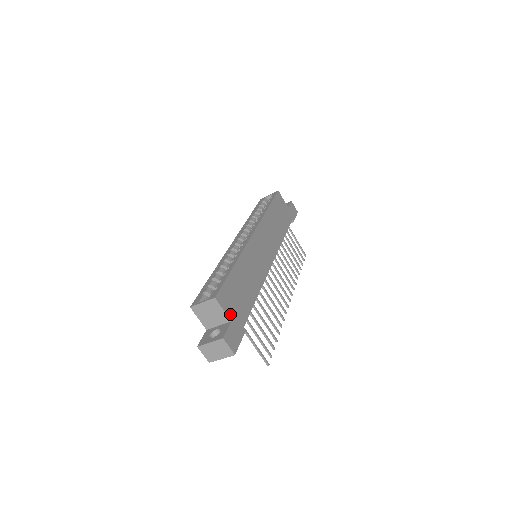
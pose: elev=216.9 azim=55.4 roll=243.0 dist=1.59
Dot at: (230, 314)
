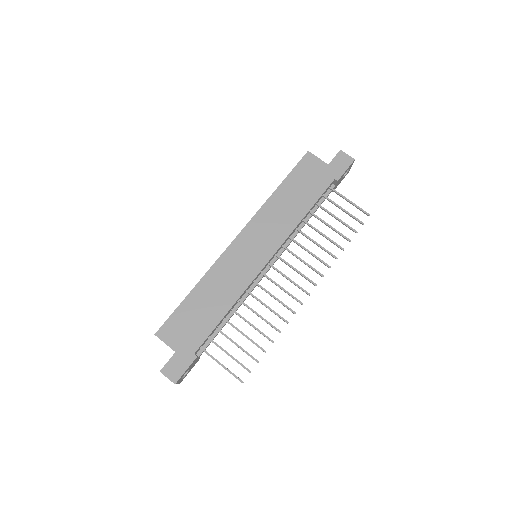
Dot at: (175, 345)
